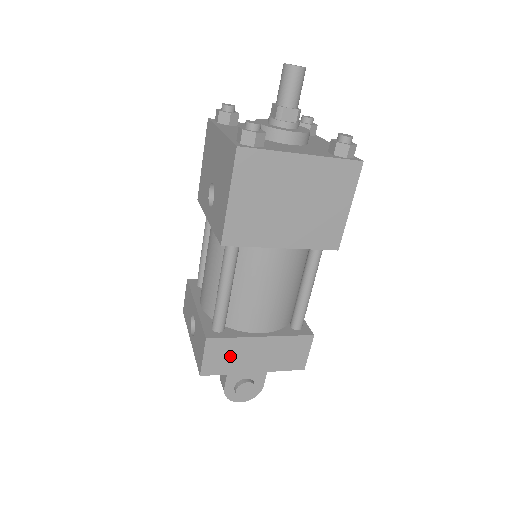
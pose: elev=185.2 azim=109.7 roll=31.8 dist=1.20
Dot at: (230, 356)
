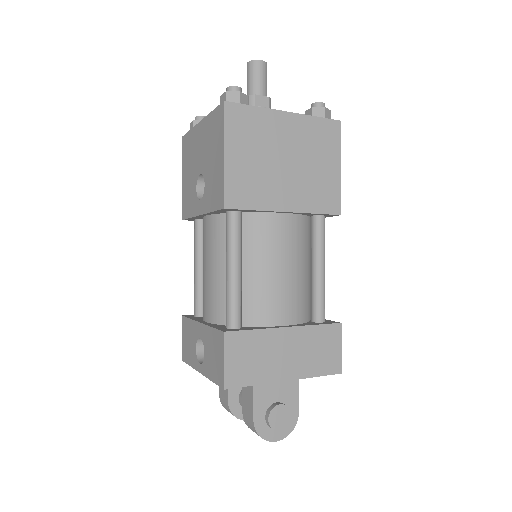
Dot at: (255, 357)
